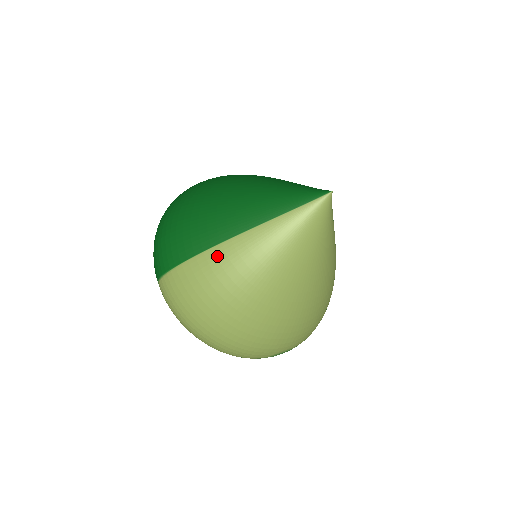
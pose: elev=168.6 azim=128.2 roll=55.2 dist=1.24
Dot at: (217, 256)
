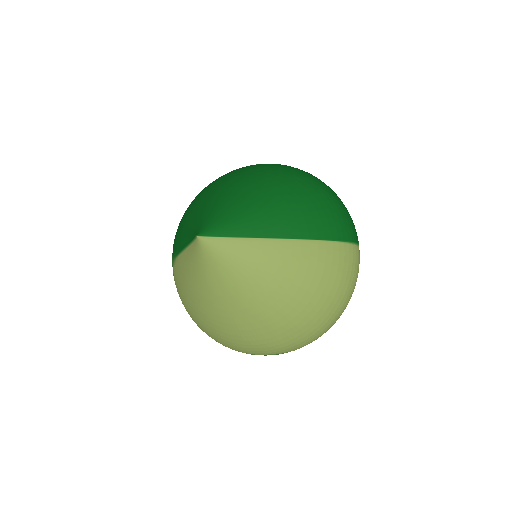
Dot at: (174, 270)
